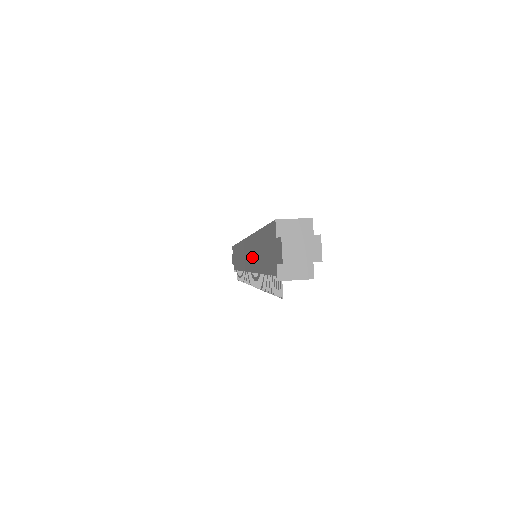
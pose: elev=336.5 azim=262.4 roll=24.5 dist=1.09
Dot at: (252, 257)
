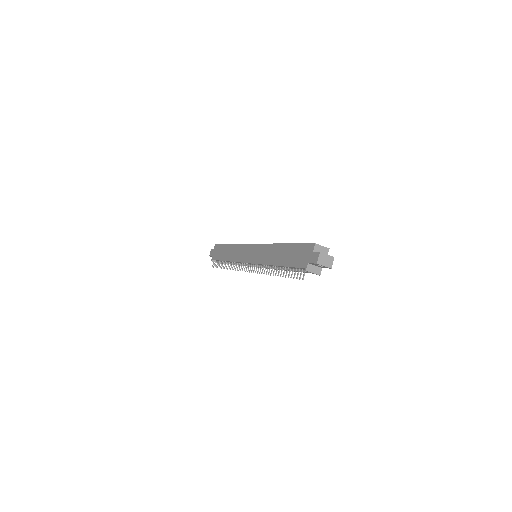
Dot at: (266, 256)
